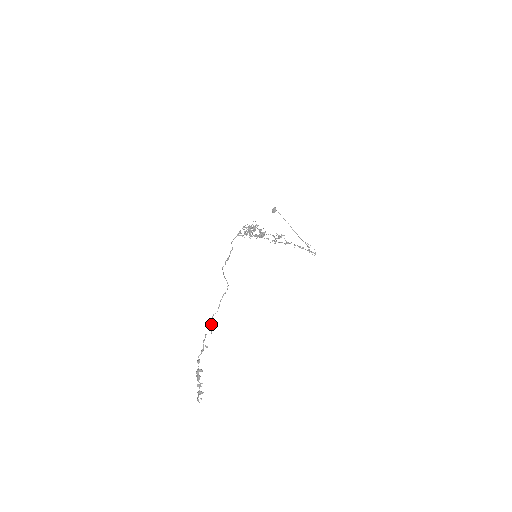
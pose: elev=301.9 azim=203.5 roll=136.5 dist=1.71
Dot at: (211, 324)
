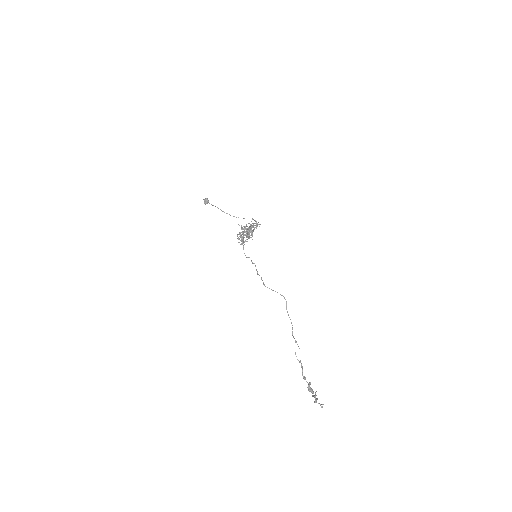
Dot at: occluded
